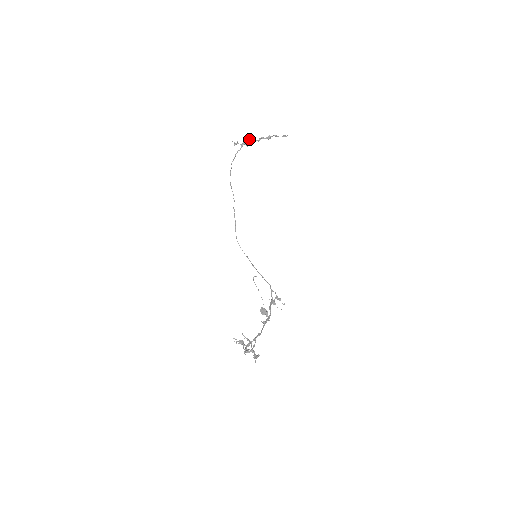
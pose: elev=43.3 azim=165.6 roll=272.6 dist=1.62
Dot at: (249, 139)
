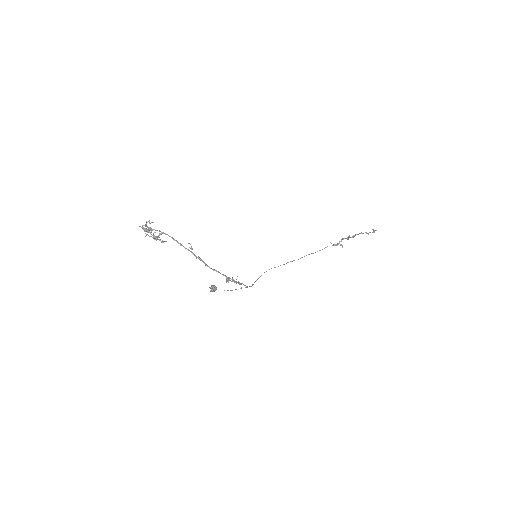
Dot at: (345, 238)
